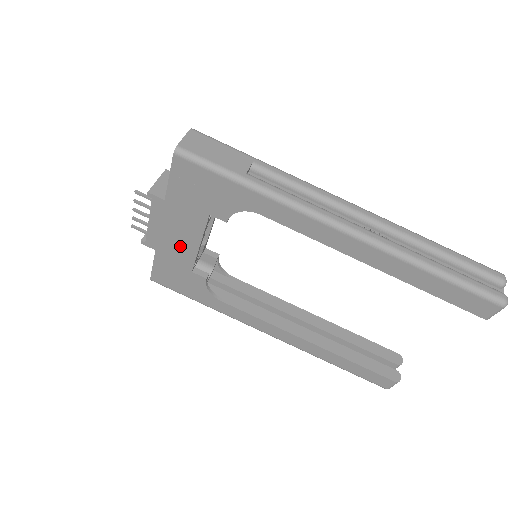
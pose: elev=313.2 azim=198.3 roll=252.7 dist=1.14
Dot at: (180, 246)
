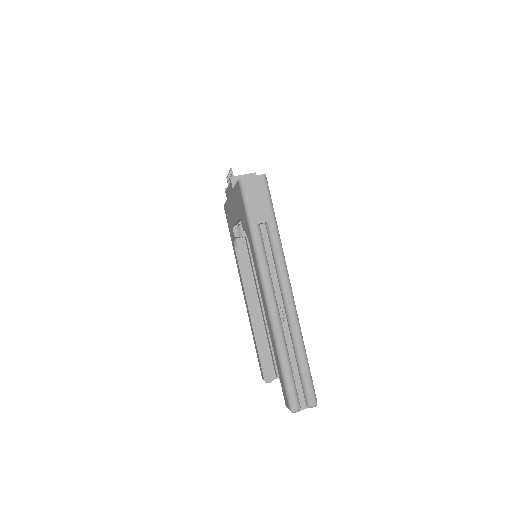
Dot at: (232, 212)
